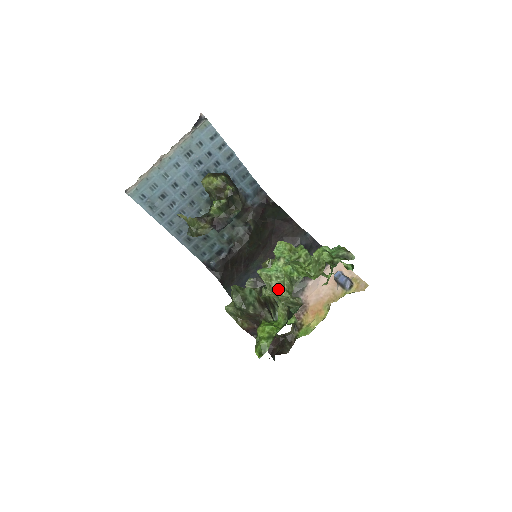
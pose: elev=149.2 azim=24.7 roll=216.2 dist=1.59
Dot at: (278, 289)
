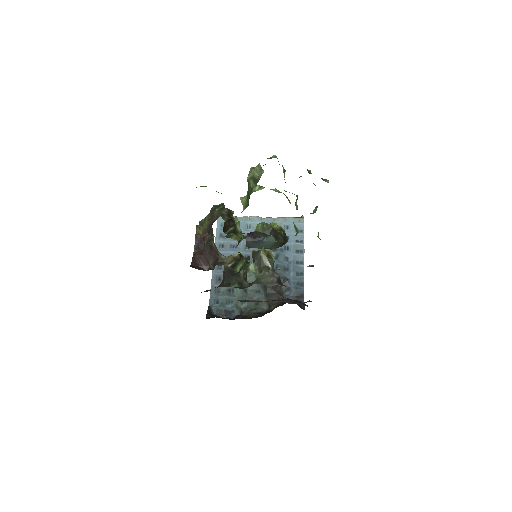
Dot at: occluded
